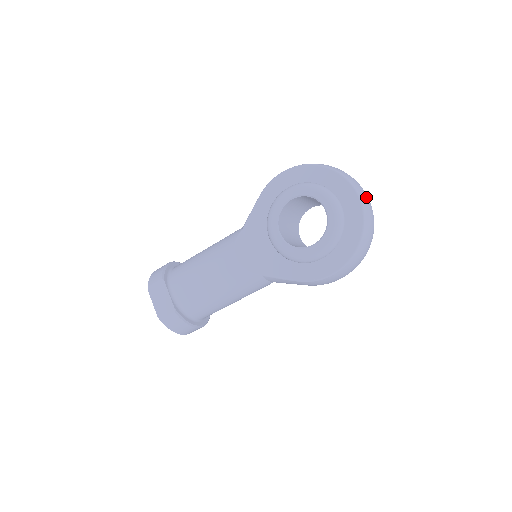
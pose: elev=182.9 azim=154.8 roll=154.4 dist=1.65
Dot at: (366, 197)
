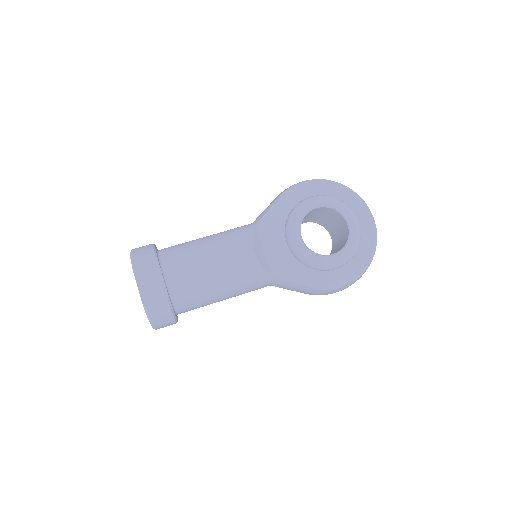
Dot at: occluded
